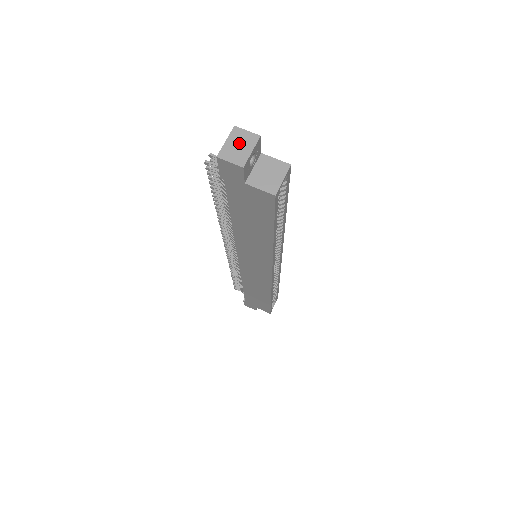
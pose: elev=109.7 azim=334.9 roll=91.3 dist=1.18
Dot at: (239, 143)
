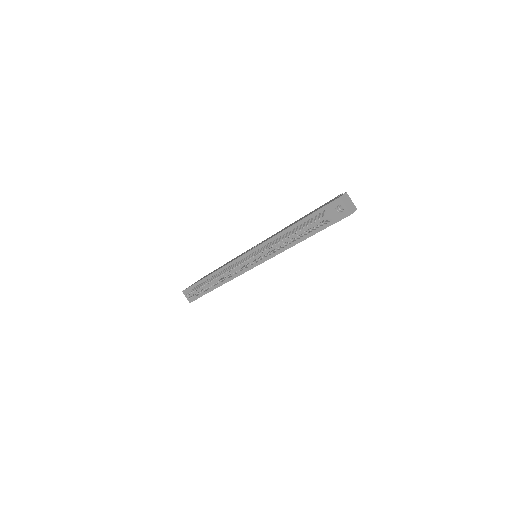
Dot at: (348, 202)
